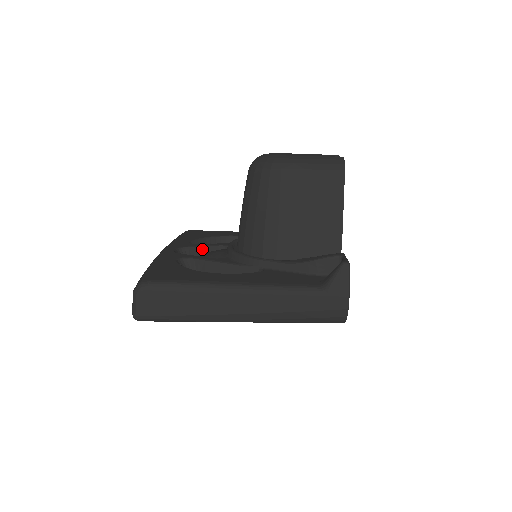
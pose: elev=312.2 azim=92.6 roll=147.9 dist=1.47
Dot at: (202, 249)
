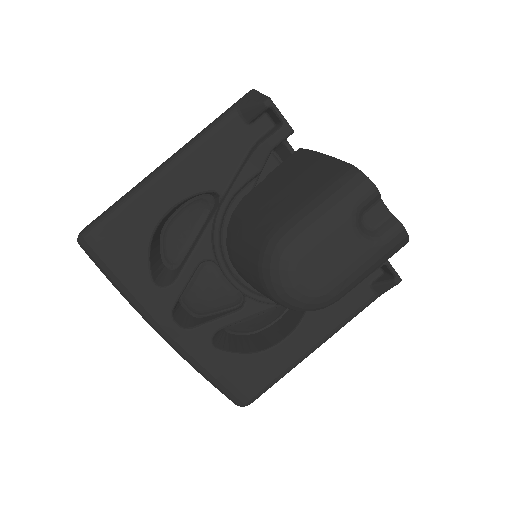
Dot at: occluded
